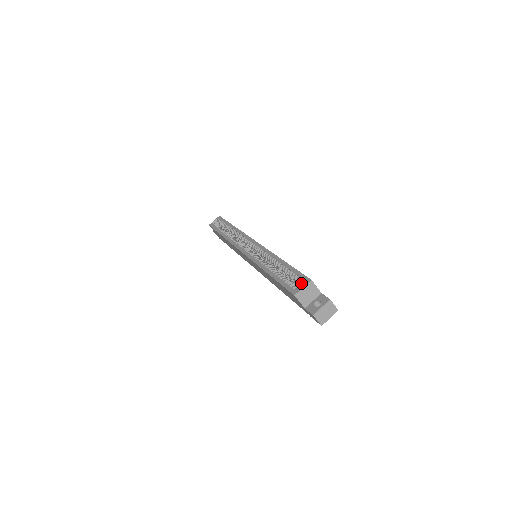
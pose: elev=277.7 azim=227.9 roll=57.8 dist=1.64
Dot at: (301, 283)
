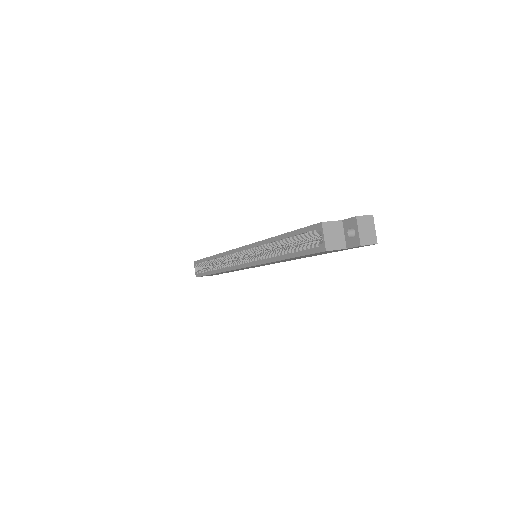
Dot at: (317, 235)
